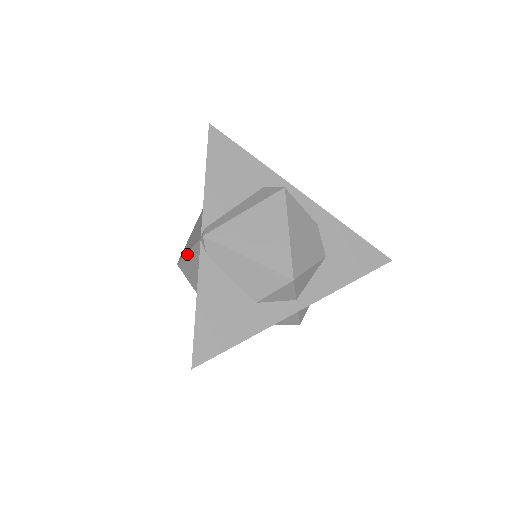
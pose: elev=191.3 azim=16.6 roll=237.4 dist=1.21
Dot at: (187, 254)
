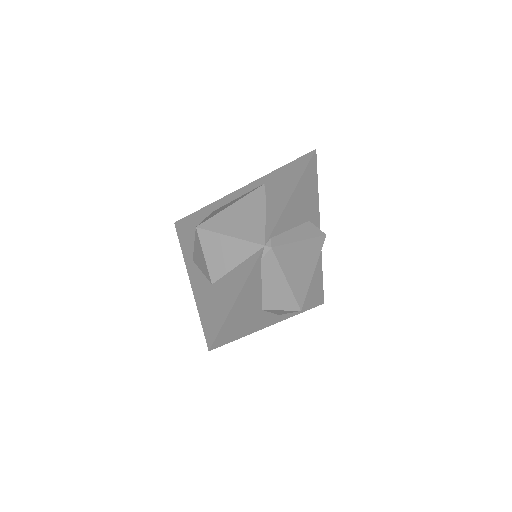
Dot at: (227, 236)
